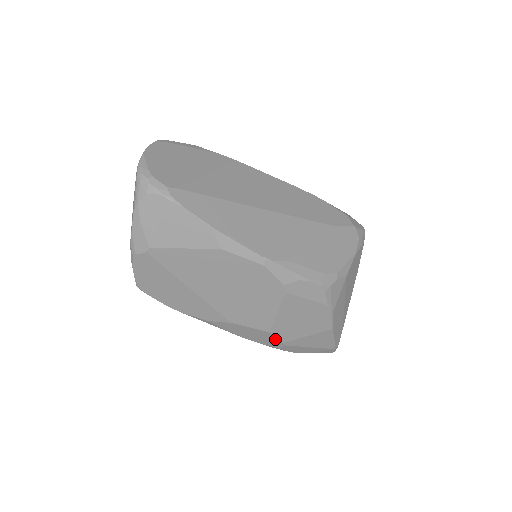
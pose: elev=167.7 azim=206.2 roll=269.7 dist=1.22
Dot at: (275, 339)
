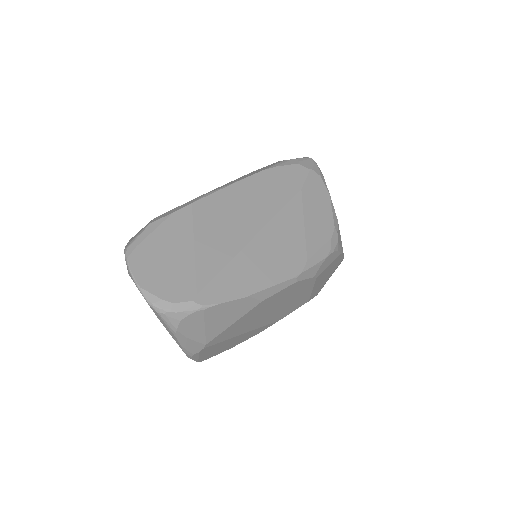
Dot at: occluded
